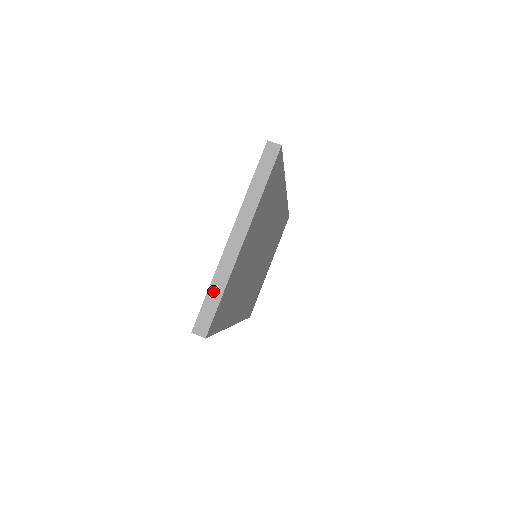
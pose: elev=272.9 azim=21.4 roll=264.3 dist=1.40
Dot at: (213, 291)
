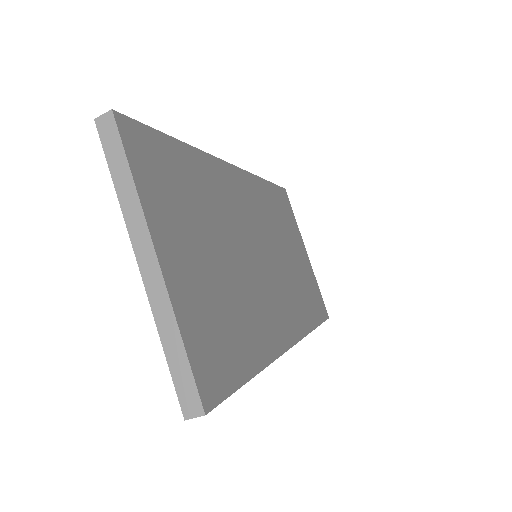
Dot at: (170, 348)
